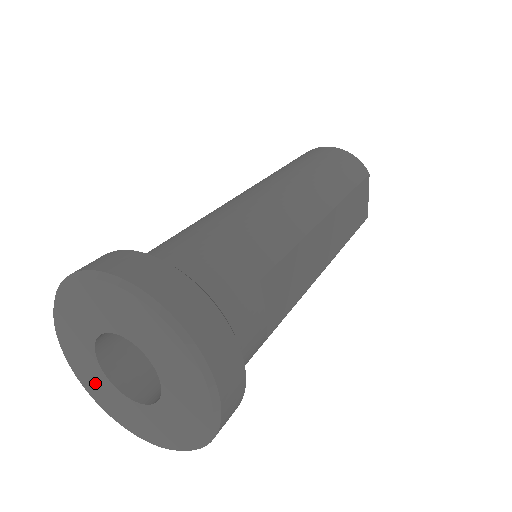
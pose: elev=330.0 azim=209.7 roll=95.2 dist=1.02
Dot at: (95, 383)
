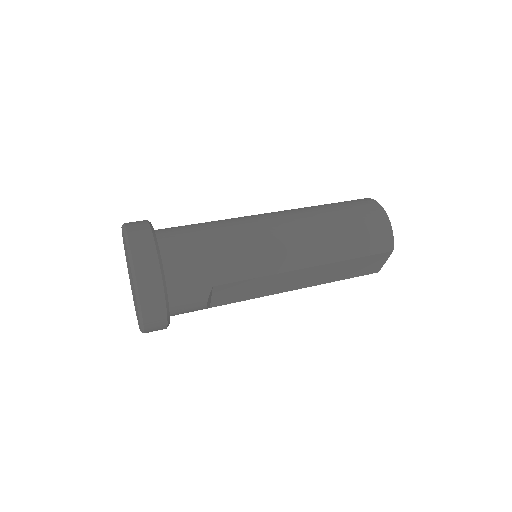
Dot at: (127, 266)
